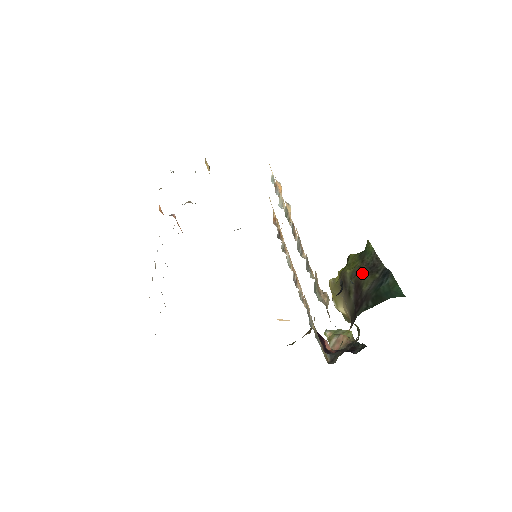
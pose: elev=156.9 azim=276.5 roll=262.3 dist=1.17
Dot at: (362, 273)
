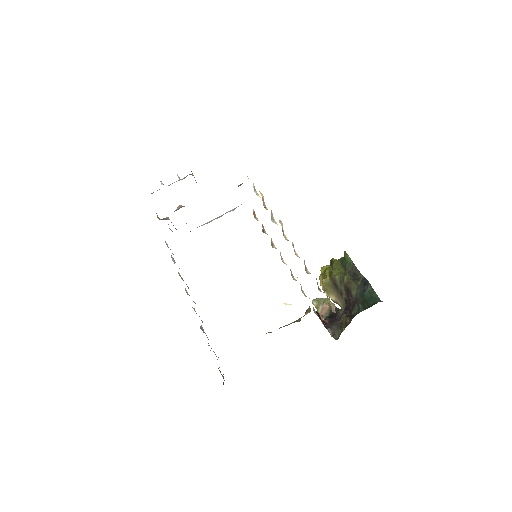
Dot at: (348, 280)
